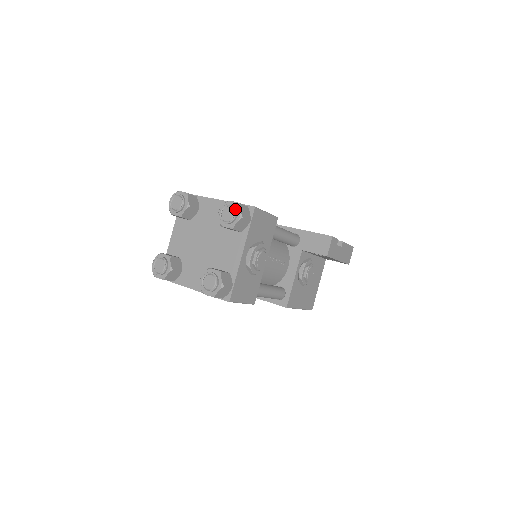
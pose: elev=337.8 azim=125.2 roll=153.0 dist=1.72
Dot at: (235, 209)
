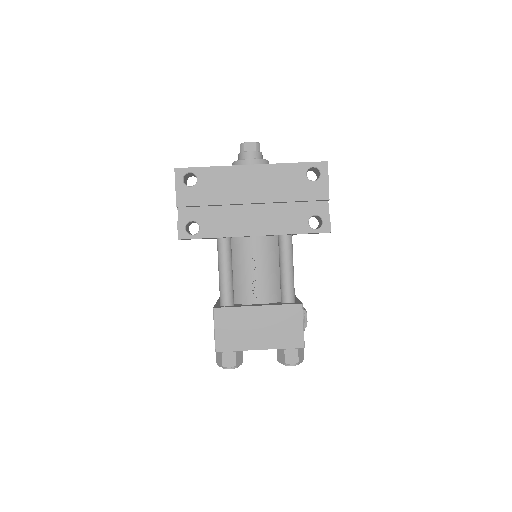
Dot at: occluded
